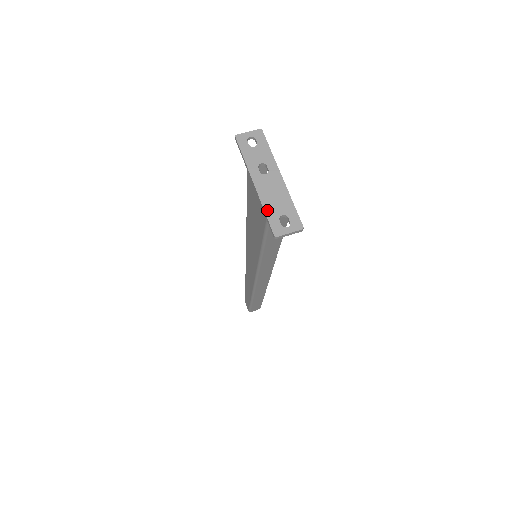
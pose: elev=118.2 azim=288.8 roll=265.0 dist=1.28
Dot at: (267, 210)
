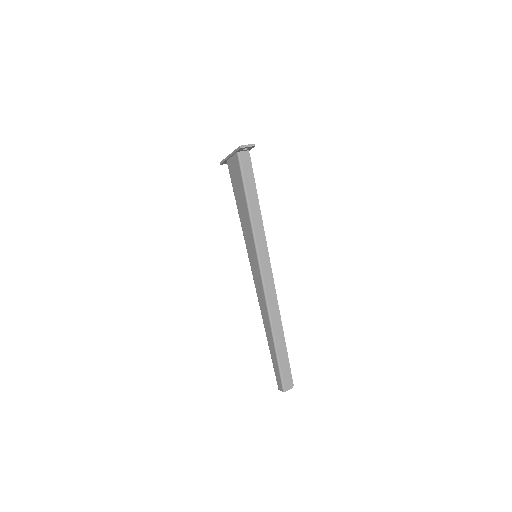
Dot at: (236, 150)
